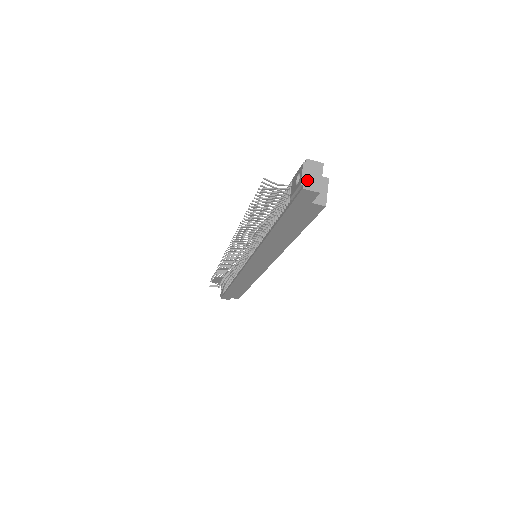
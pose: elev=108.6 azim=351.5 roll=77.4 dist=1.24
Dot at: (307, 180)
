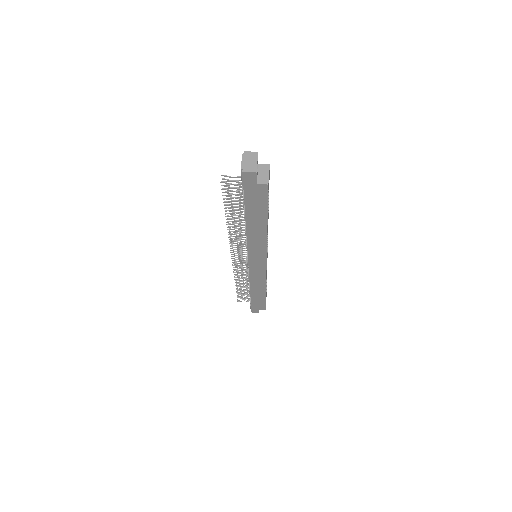
Dot at: (246, 165)
